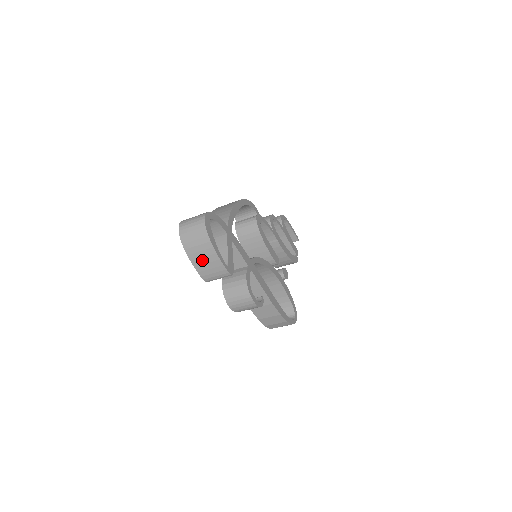
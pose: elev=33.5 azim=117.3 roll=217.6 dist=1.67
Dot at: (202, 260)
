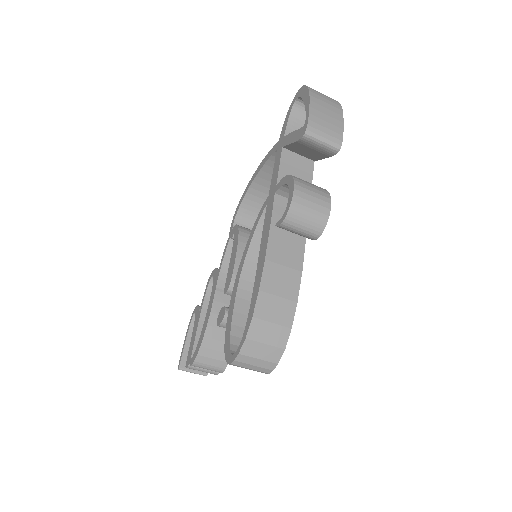
Dot at: (323, 109)
